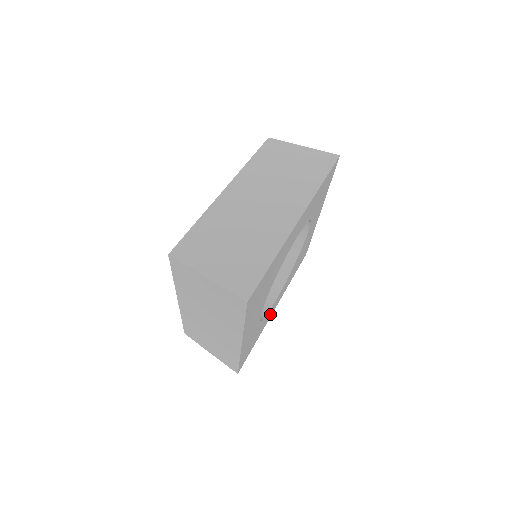
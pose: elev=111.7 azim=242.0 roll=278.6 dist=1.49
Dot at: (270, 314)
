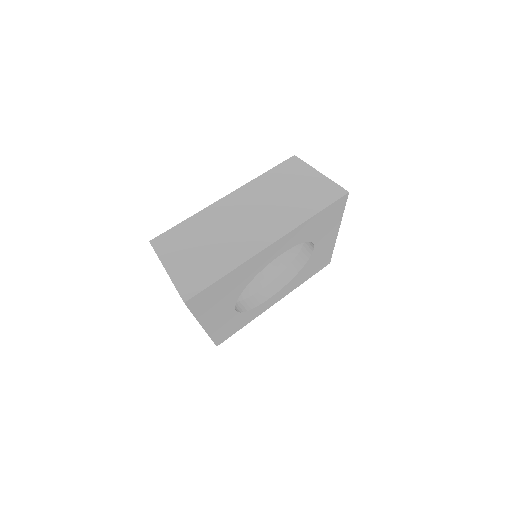
Dot at: (266, 307)
